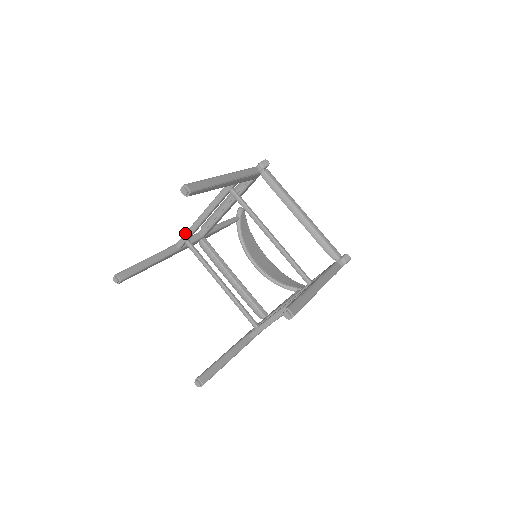
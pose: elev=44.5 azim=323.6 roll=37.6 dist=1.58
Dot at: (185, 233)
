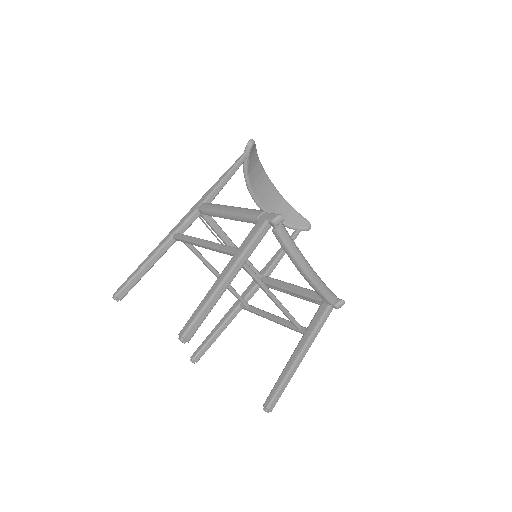
Dot at: (183, 239)
